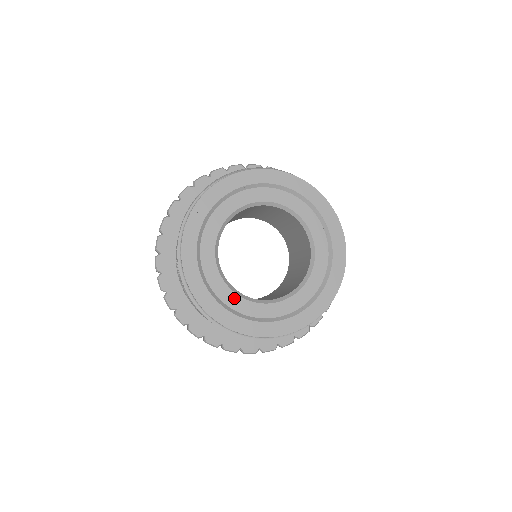
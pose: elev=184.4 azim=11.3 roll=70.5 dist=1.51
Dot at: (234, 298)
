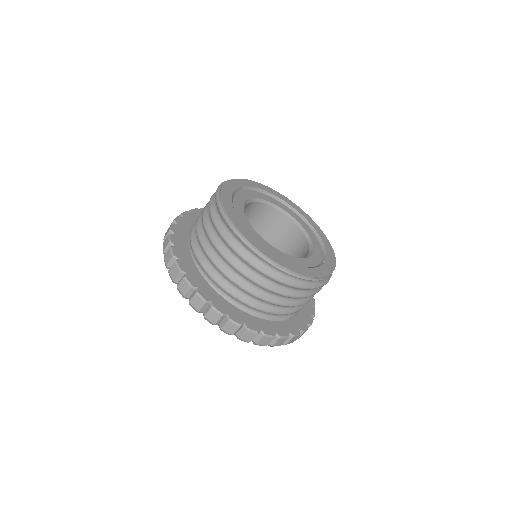
Dot at: (243, 218)
